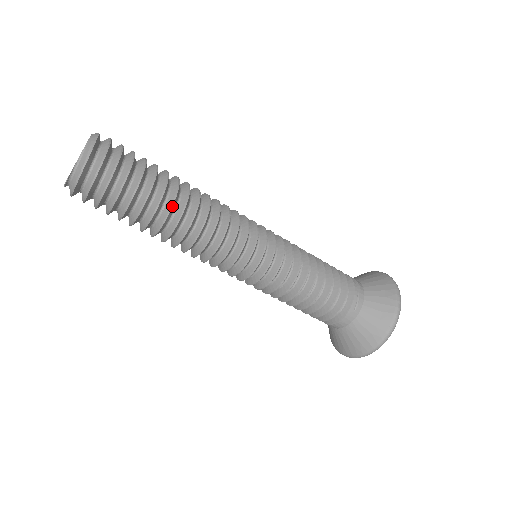
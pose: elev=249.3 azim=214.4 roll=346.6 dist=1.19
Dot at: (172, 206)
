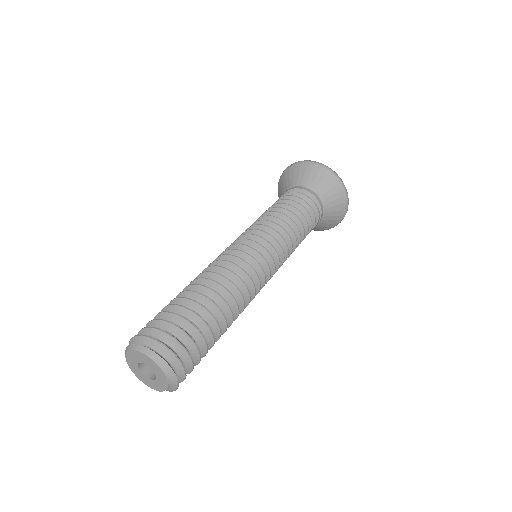
Dot at: occluded
